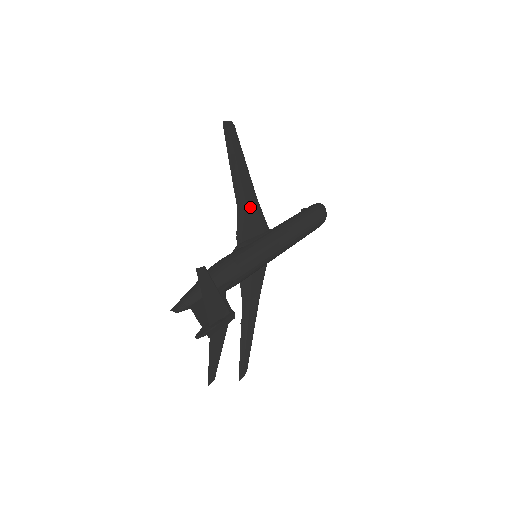
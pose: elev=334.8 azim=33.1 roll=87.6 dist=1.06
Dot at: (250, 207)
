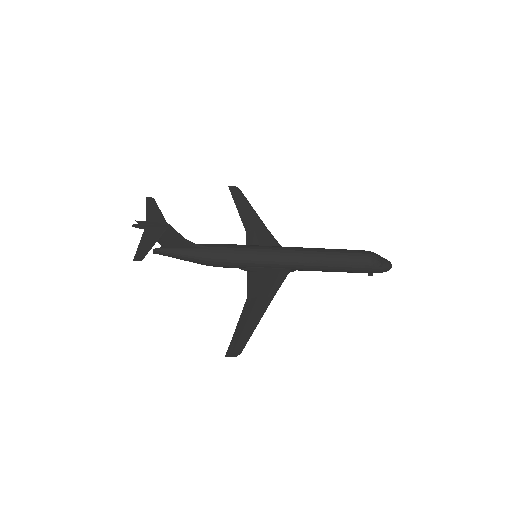
Dot at: (260, 234)
